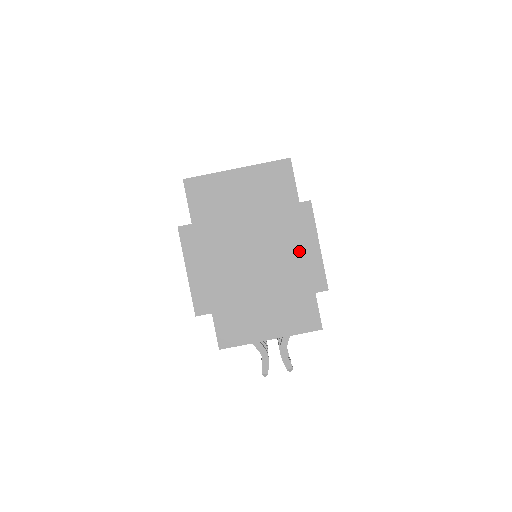
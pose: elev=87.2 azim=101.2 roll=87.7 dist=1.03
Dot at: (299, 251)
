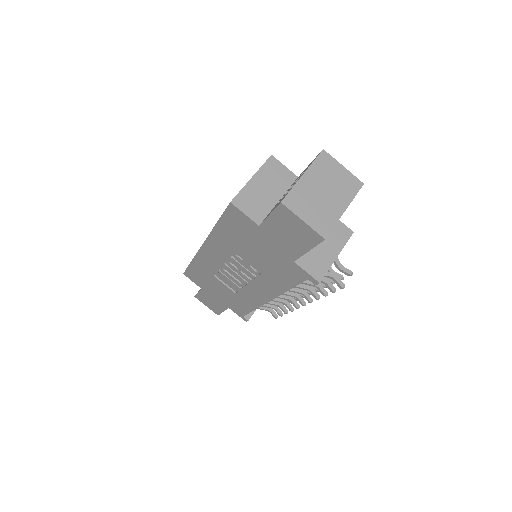
Dot at: (338, 175)
